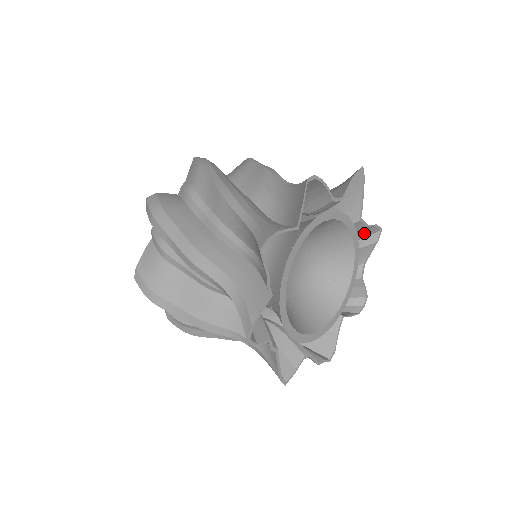
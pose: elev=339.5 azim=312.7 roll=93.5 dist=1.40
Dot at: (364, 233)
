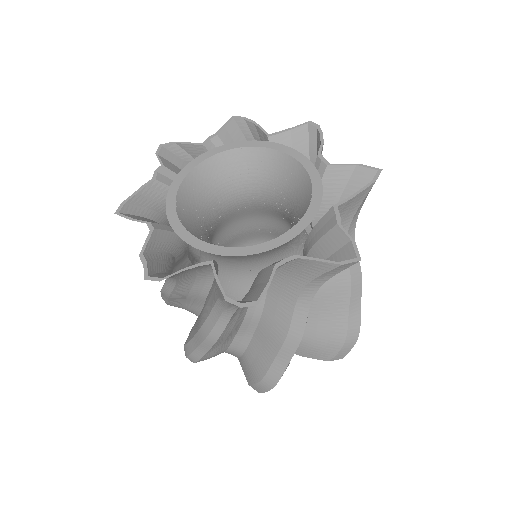
Dot at: (339, 256)
